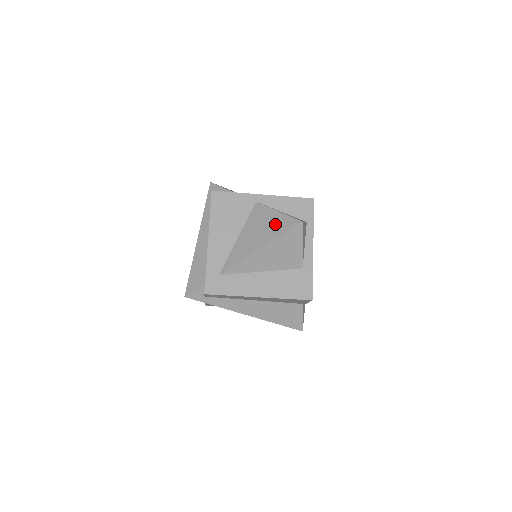
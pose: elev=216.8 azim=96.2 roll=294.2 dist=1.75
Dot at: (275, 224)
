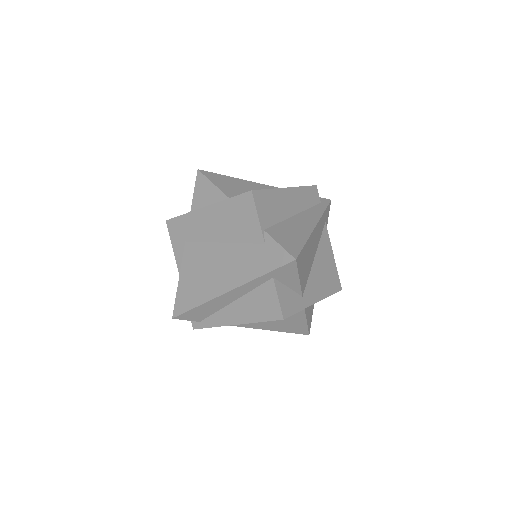
Dot at: (294, 326)
